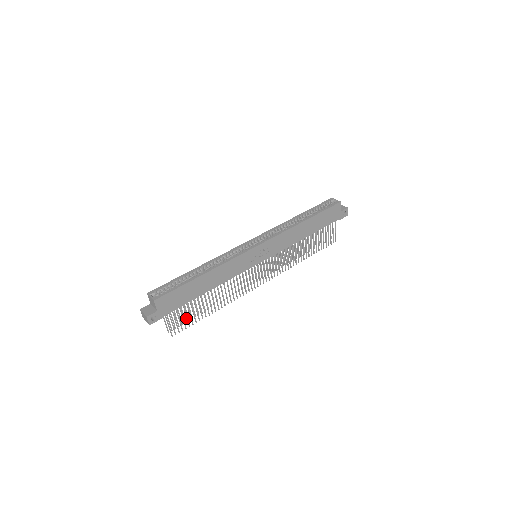
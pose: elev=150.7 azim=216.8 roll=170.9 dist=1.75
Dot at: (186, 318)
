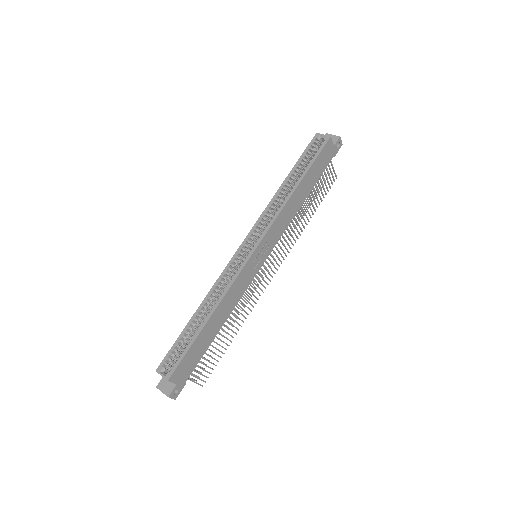
Dot at: (209, 362)
